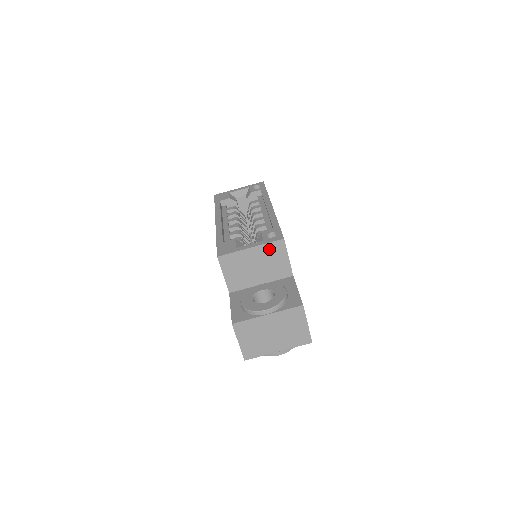
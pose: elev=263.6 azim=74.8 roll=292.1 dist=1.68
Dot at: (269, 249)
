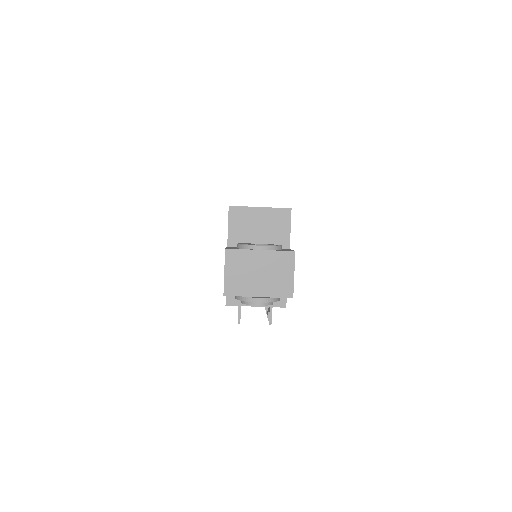
Dot at: (276, 214)
